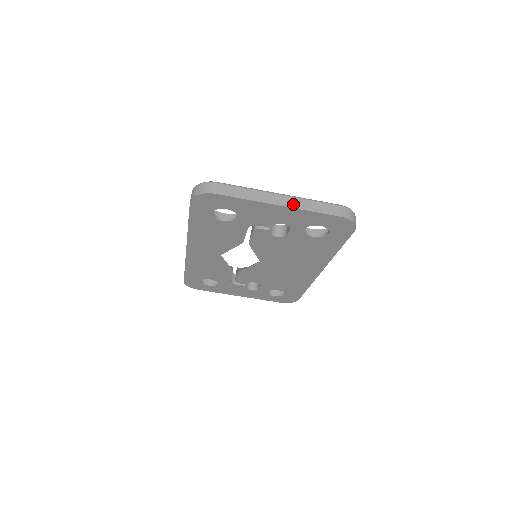
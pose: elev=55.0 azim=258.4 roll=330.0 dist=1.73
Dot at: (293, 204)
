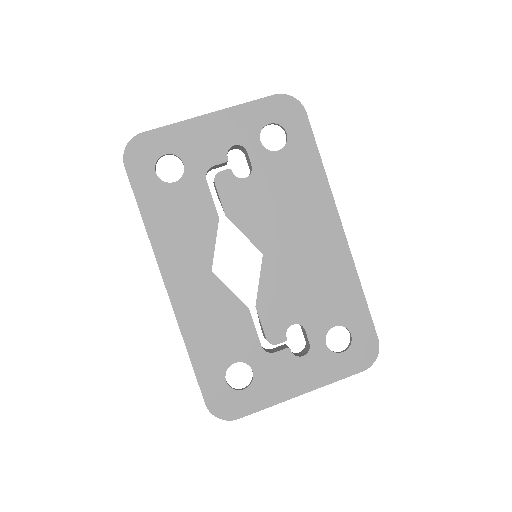
Dot at: (224, 110)
